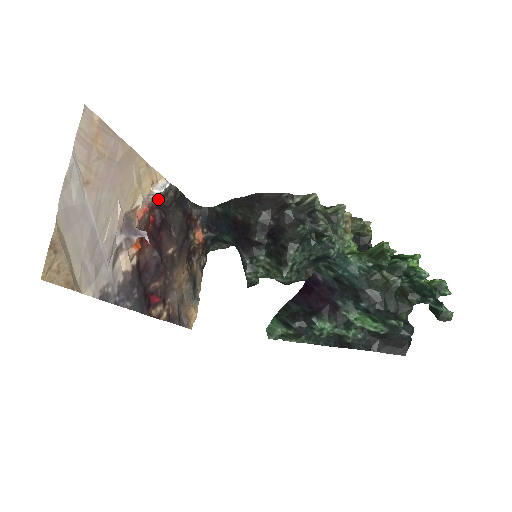
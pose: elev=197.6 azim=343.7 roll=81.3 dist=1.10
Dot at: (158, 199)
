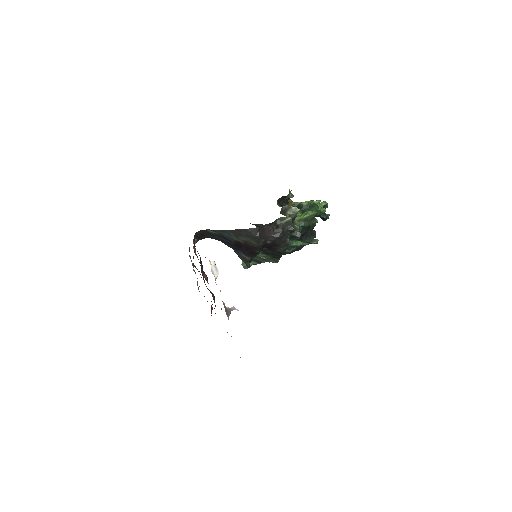
Dot at: occluded
